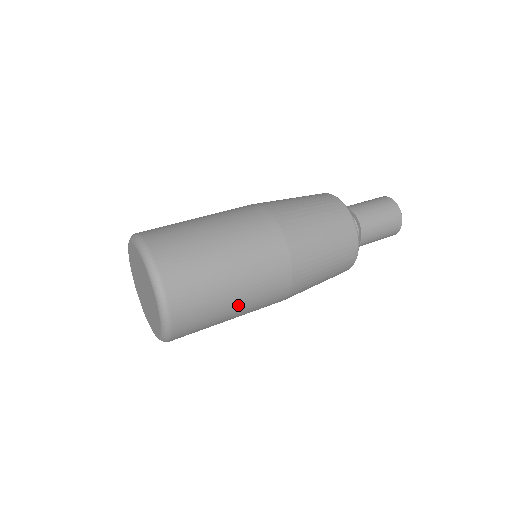
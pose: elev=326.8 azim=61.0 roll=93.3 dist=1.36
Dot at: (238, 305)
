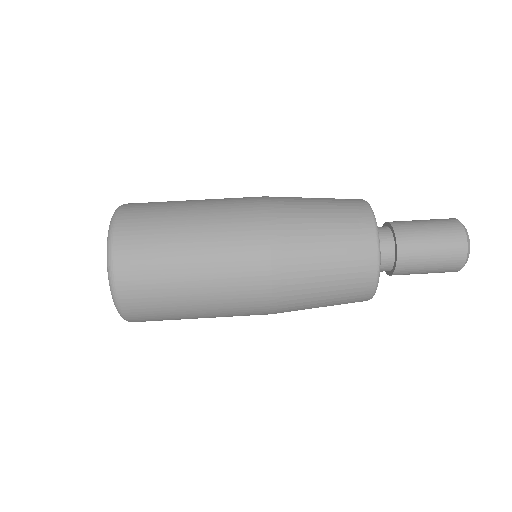
Dot at: occluded
